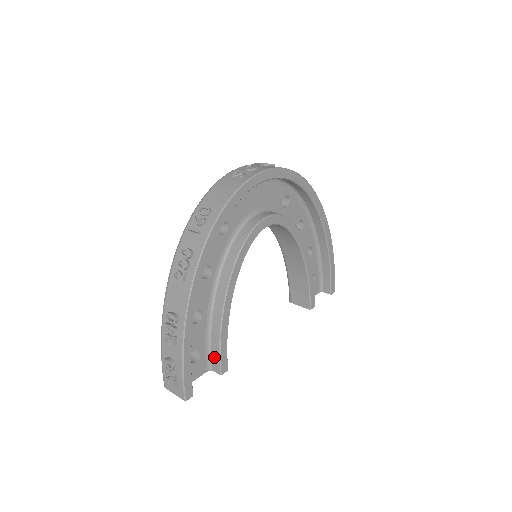
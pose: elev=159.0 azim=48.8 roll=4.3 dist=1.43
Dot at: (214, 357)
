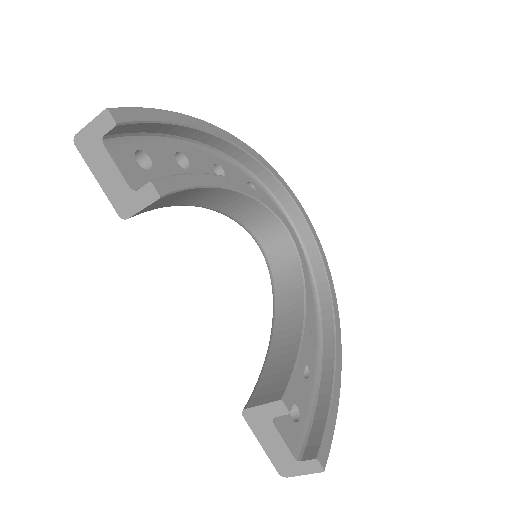
Dot at: occluded
